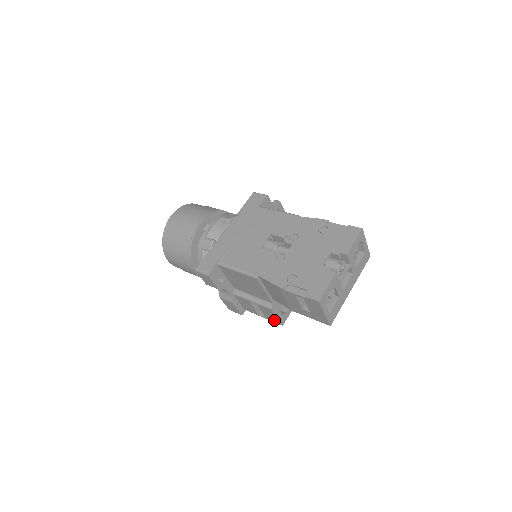
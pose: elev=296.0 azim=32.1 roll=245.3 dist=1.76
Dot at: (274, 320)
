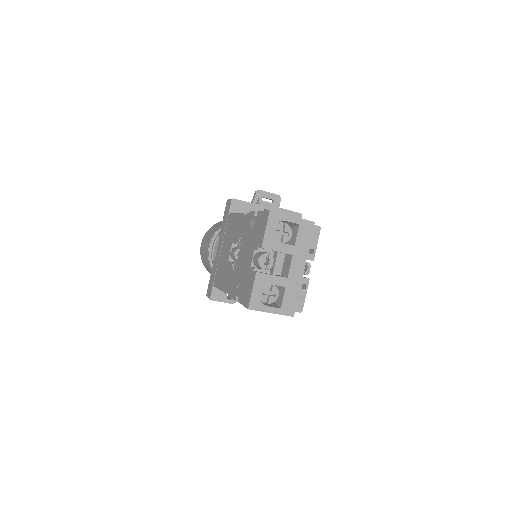
Dot at: occluded
